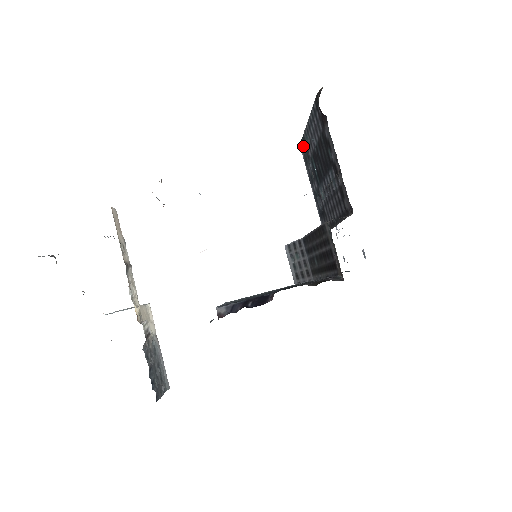
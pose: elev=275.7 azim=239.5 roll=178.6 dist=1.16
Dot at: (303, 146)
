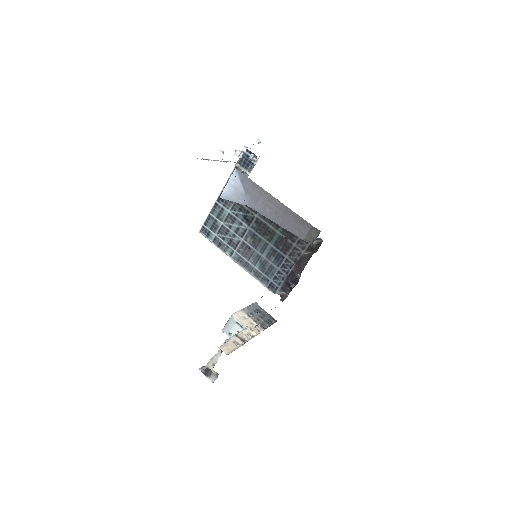
Dot at: occluded
